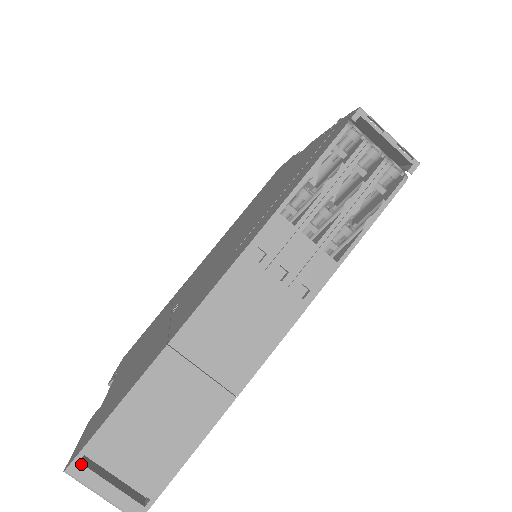
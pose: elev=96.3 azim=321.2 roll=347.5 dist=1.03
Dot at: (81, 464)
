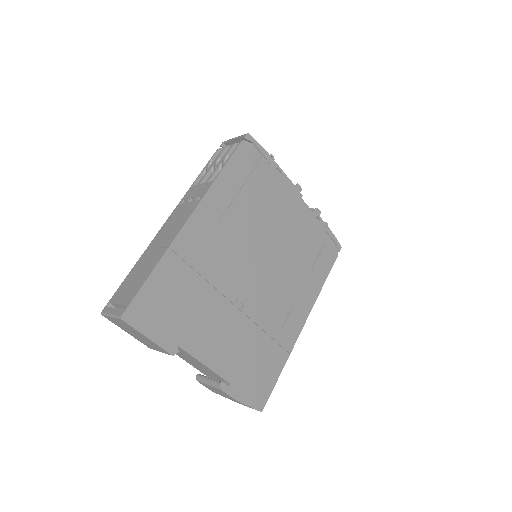
Dot at: (107, 307)
